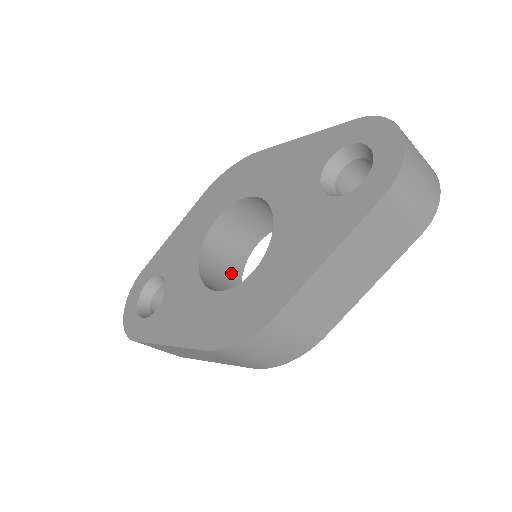
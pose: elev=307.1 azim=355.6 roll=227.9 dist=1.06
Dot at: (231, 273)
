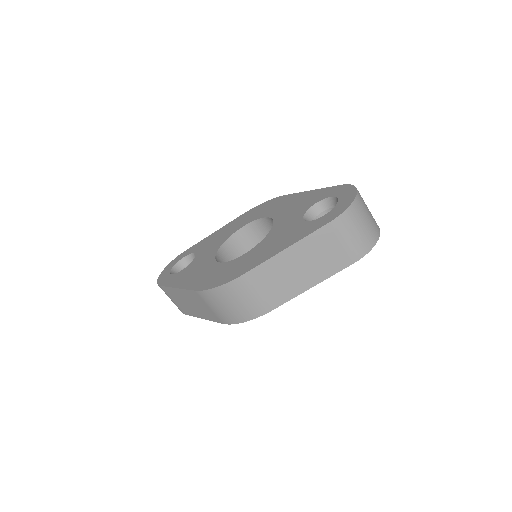
Dot at: occluded
